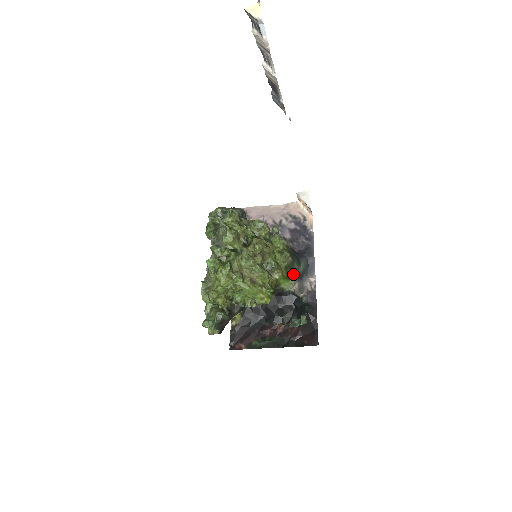
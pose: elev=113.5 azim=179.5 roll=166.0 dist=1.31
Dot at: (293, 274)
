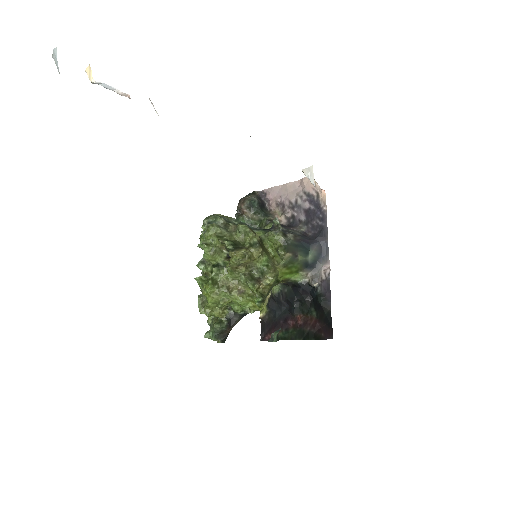
Dot at: (301, 266)
